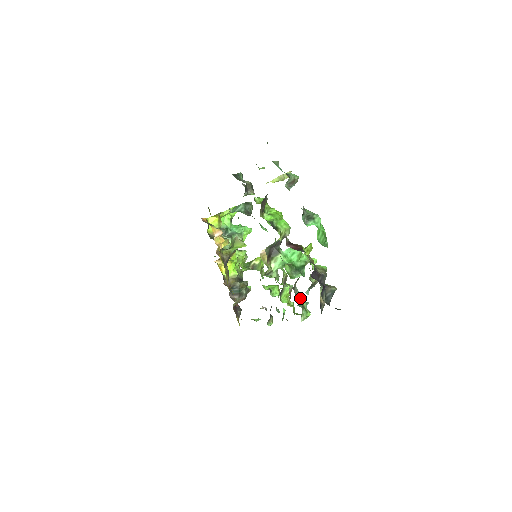
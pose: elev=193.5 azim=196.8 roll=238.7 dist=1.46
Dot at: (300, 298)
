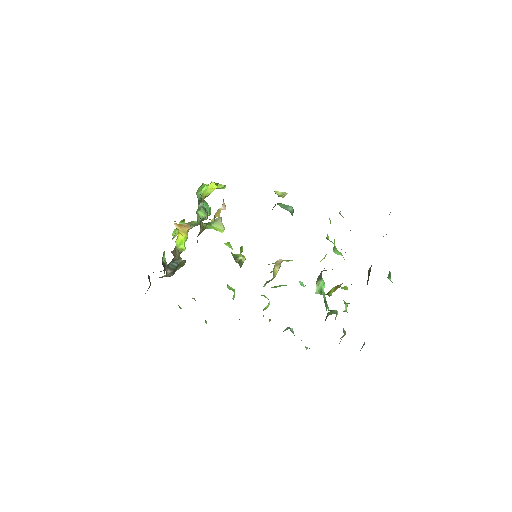
Dot at: occluded
